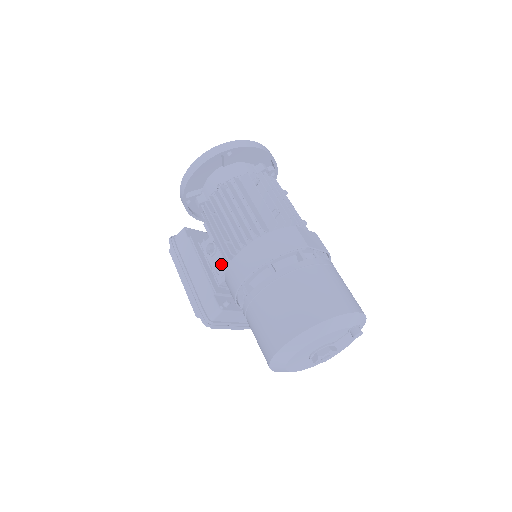
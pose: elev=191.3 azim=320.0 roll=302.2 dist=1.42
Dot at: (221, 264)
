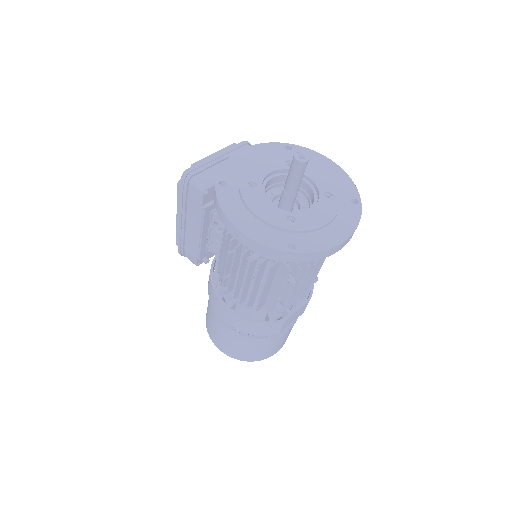
Dot at: (219, 245)
